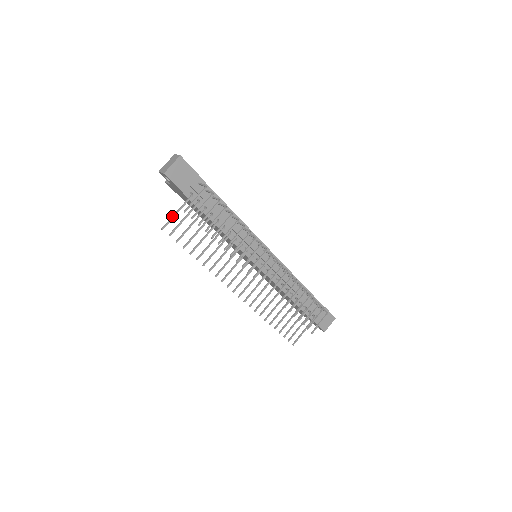
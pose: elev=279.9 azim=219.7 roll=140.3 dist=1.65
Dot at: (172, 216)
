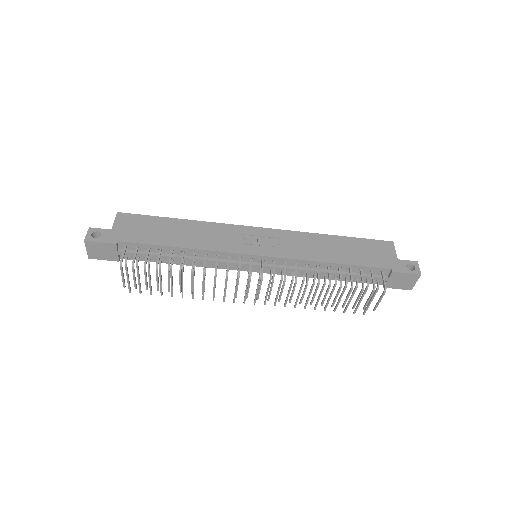
Dot at: (127, 282)
